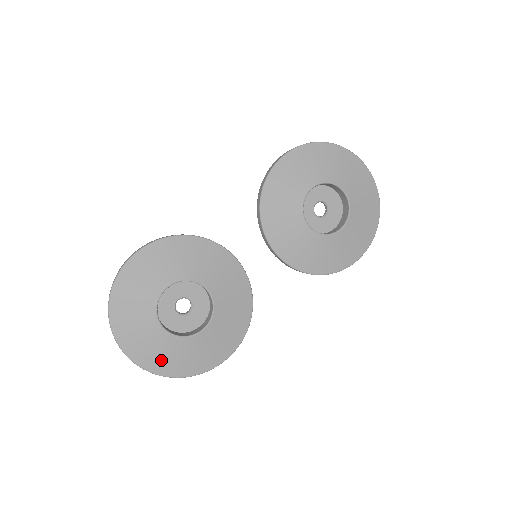
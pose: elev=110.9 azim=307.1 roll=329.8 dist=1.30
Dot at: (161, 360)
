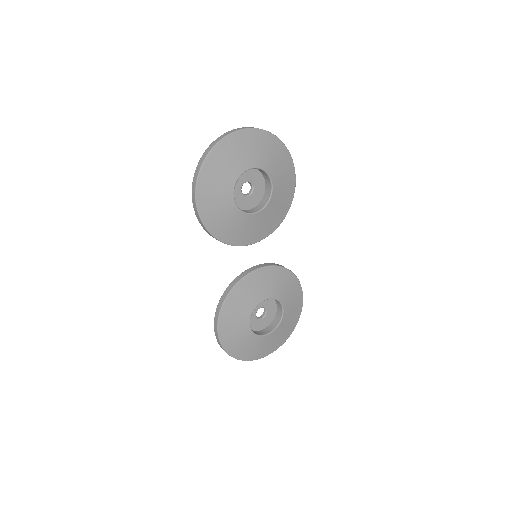
Dot at: (284, 335)
